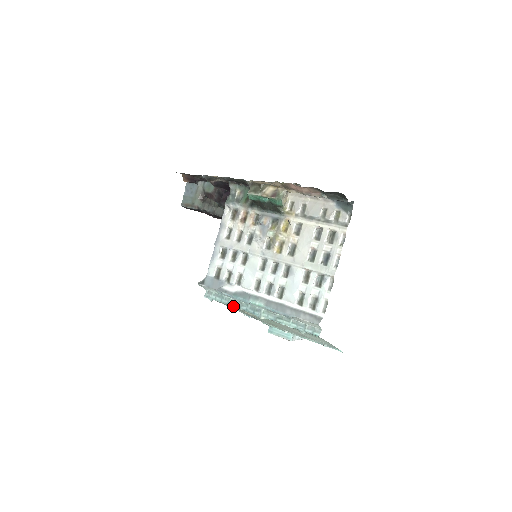
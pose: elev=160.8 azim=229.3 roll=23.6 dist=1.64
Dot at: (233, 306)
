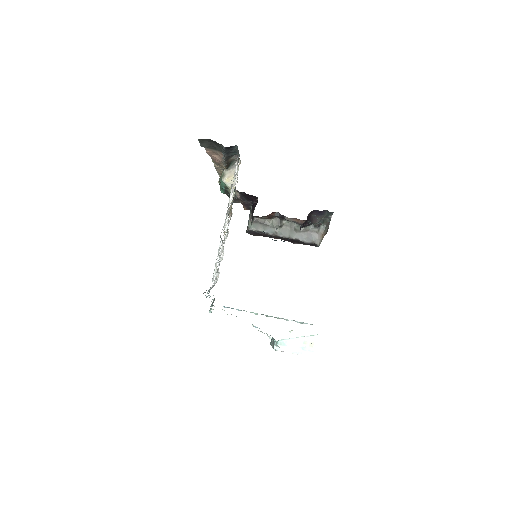
Dot at: (212, 305)
